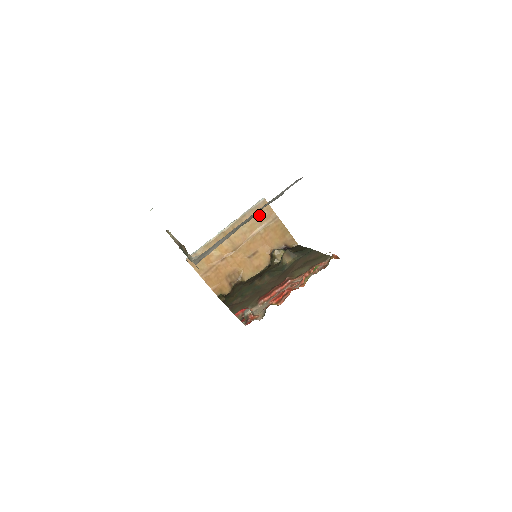
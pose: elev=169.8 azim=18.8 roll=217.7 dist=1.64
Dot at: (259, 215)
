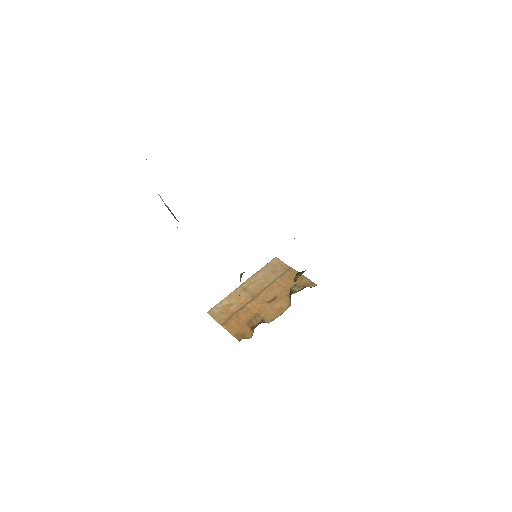
Dot at: (273, 269)
